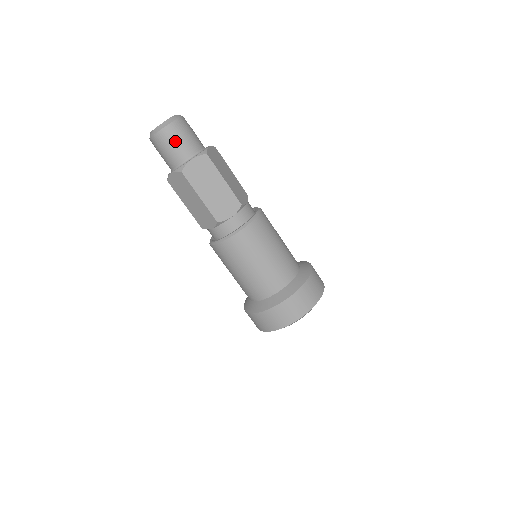
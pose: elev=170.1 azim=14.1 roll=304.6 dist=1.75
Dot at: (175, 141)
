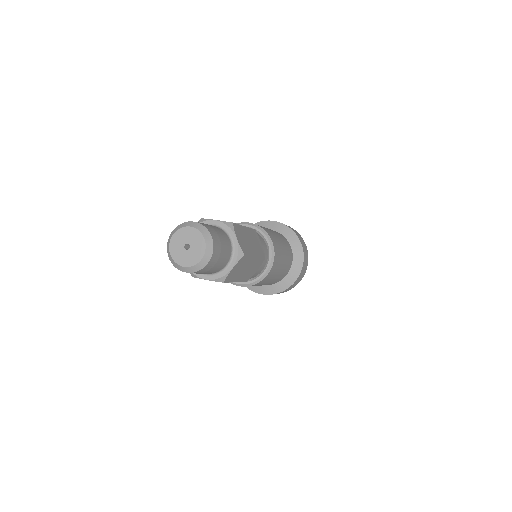
Dot at: (214, 266)
